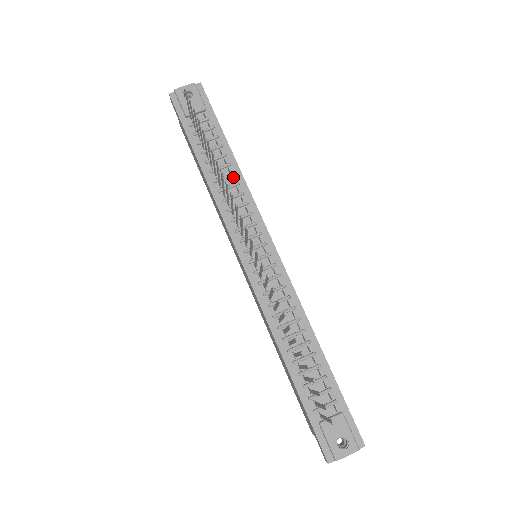
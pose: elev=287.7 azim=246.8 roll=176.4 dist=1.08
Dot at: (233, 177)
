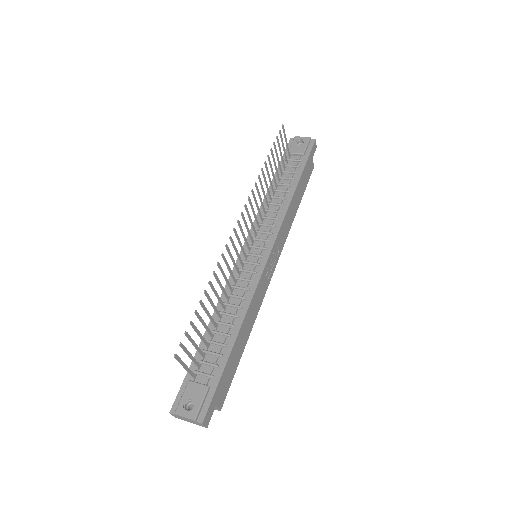
Dot at: (284, 200)
